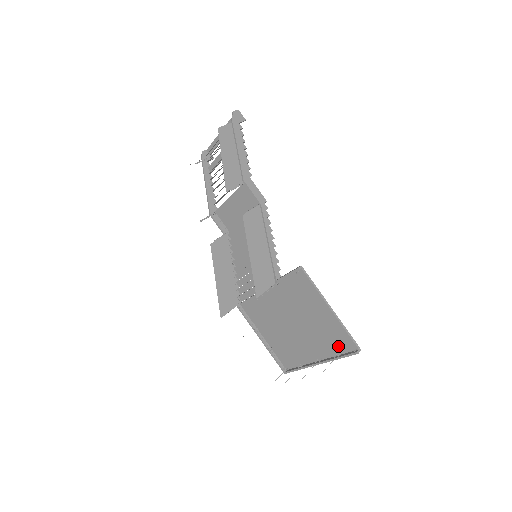
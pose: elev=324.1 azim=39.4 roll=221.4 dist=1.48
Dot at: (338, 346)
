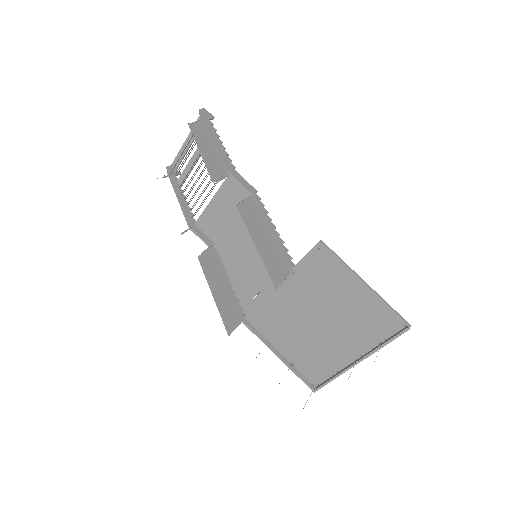
Dot at: (380, 330)
